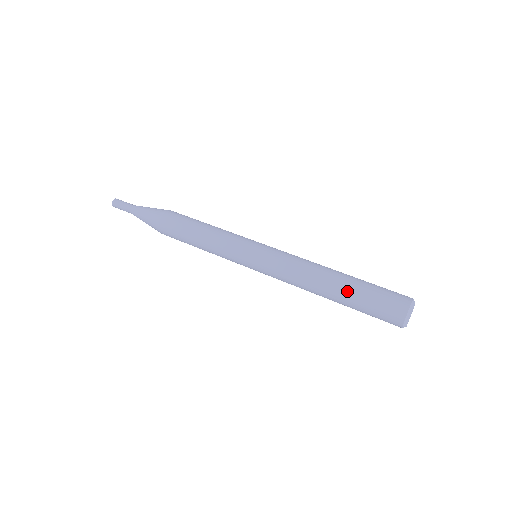
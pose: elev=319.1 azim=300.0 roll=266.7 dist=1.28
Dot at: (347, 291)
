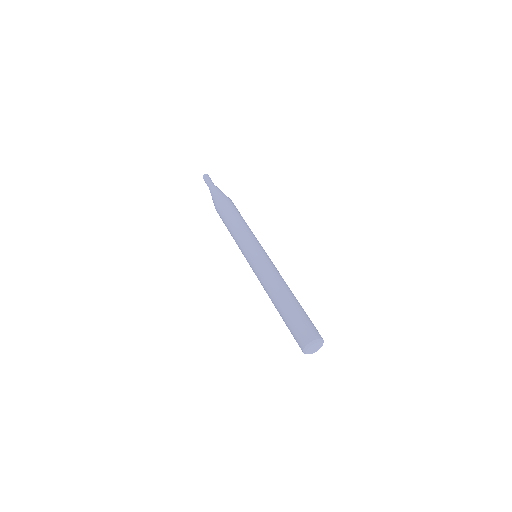
Dot at: (281, 313)
